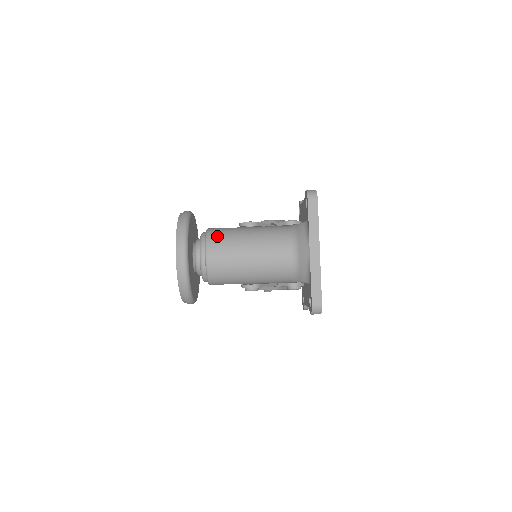
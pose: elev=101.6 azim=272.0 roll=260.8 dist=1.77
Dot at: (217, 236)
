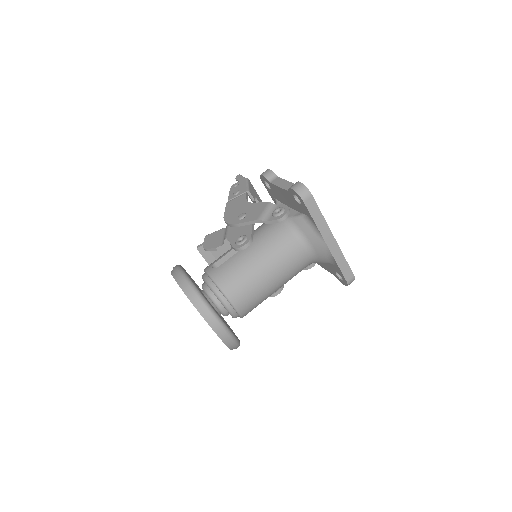
Dot at: (230, 282)
